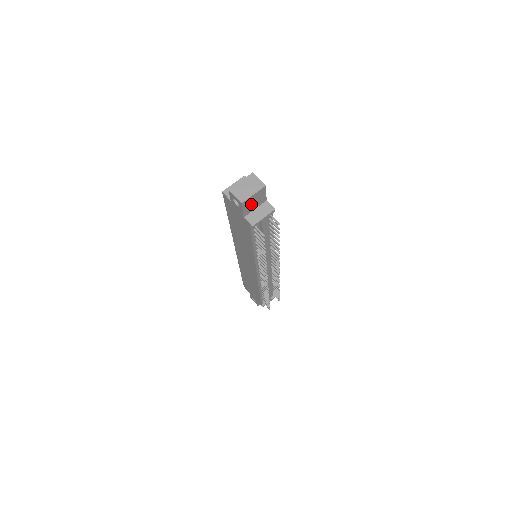
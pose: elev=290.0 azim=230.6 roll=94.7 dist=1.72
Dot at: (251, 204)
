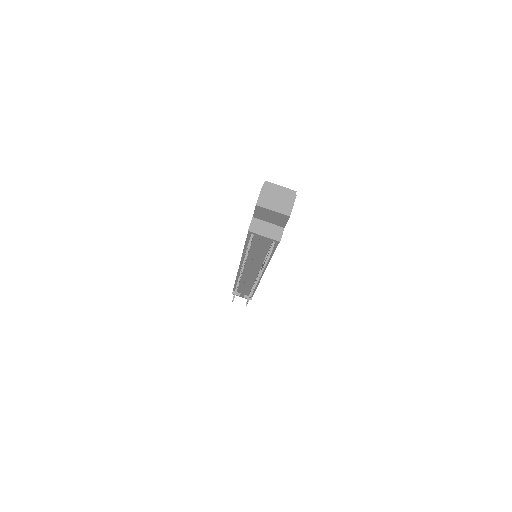
Dot at: (266, 215)
